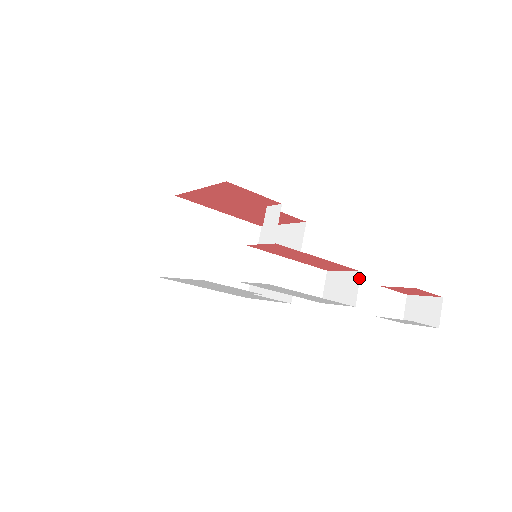
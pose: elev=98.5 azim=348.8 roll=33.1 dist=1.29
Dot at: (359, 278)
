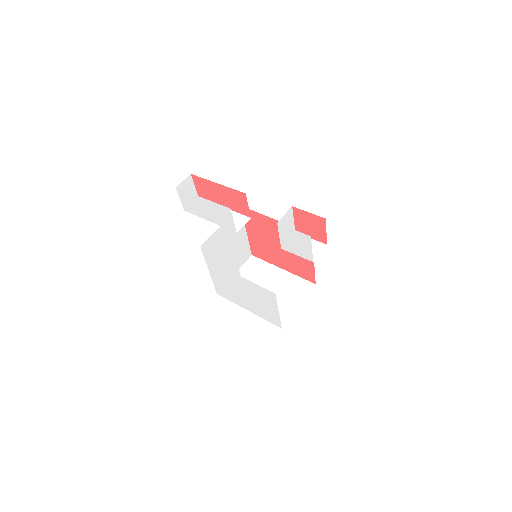
Dot at: occluded
